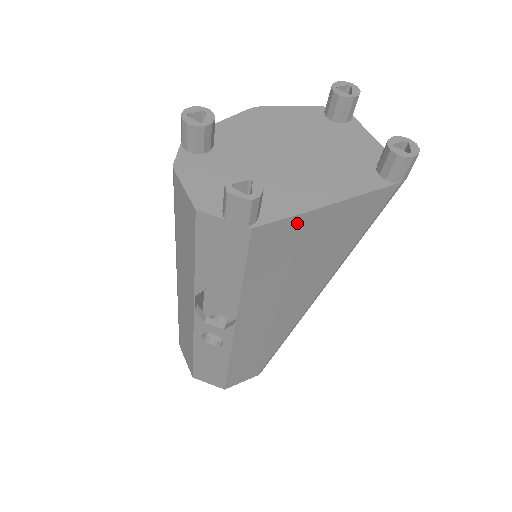
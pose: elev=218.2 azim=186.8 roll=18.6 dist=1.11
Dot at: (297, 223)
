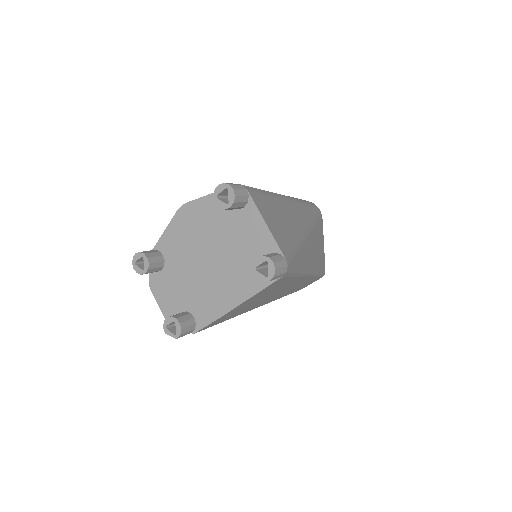
Dot at: (222, 317)
